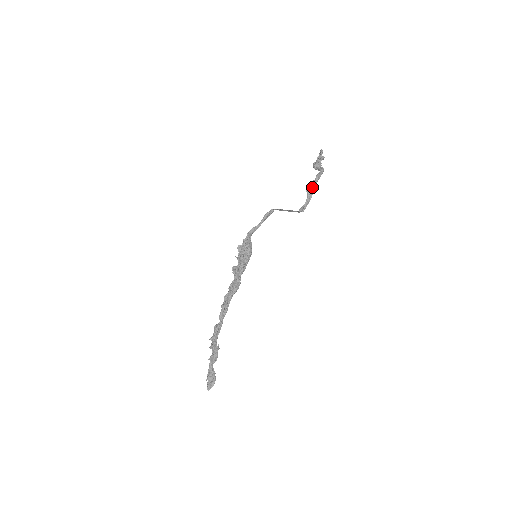
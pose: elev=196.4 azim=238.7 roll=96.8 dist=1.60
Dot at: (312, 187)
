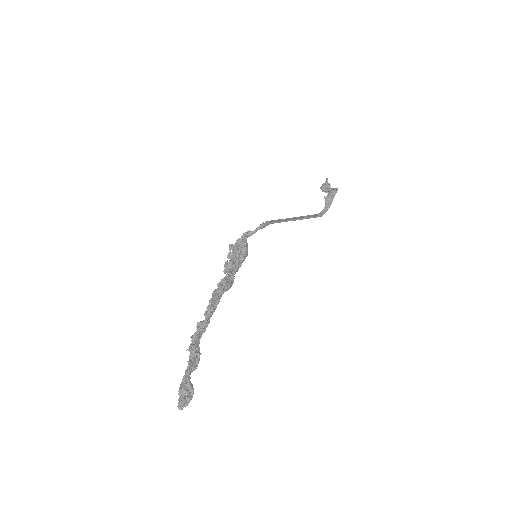
Dot at: (331, 197)
